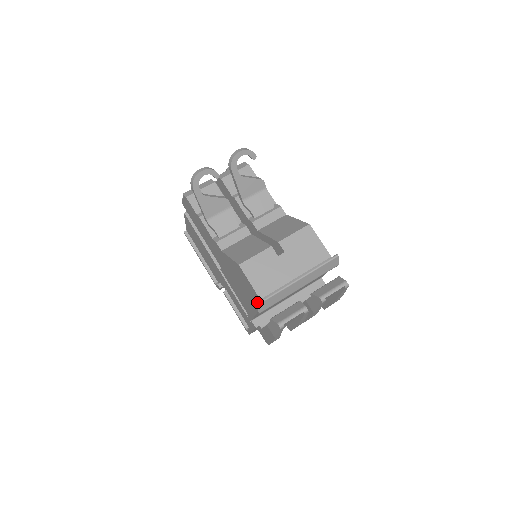
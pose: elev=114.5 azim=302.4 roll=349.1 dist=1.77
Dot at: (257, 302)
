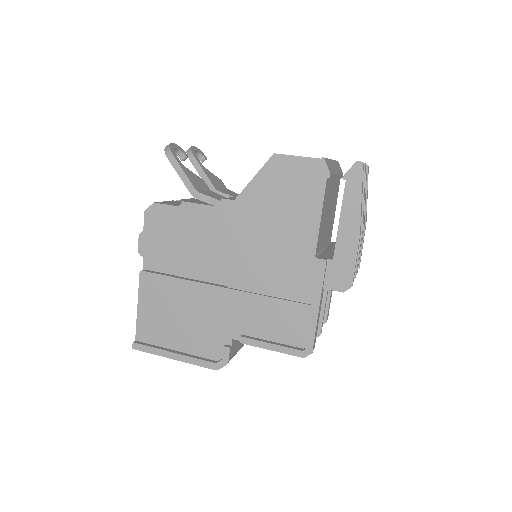
Dot at: (321, 158)
